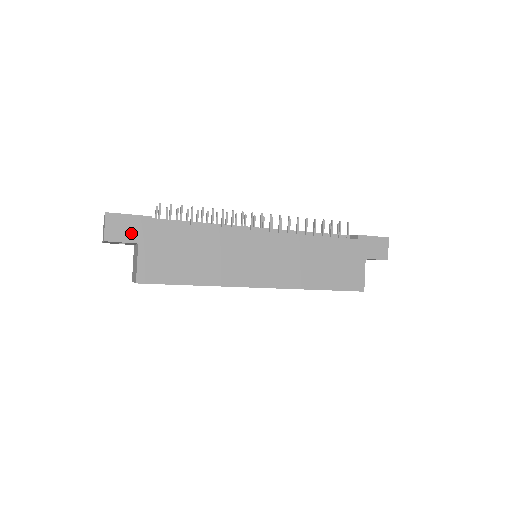
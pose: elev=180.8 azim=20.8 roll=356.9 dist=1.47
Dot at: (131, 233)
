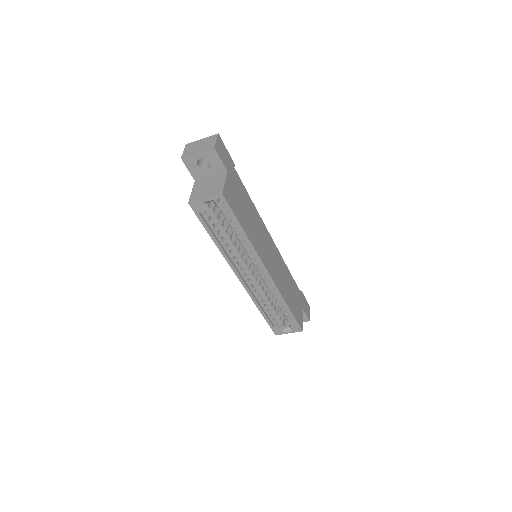
Dot at: (226, 161)
